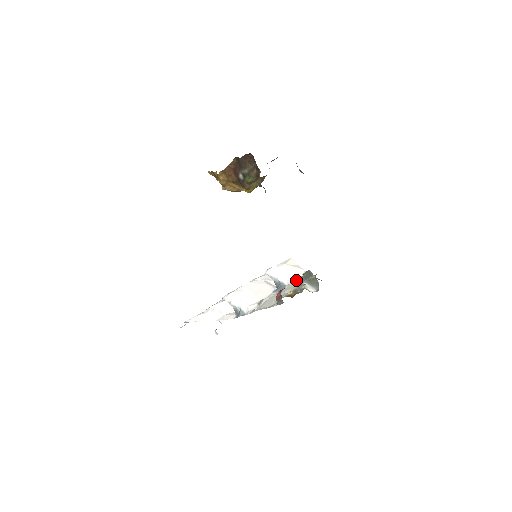
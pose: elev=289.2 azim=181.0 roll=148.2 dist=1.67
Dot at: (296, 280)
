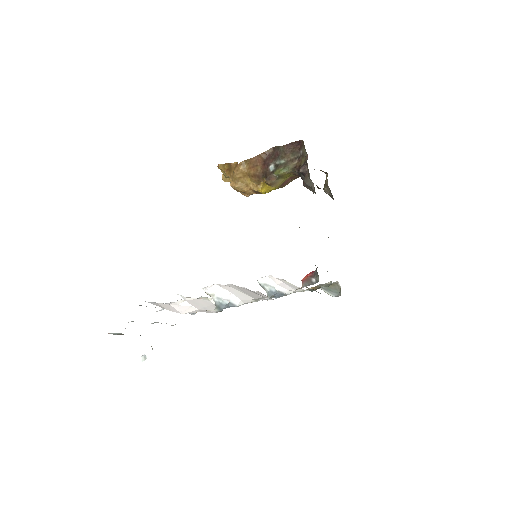
Dot at: occluded
